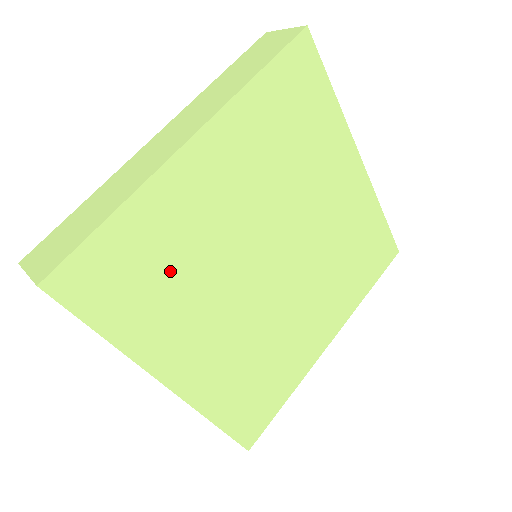
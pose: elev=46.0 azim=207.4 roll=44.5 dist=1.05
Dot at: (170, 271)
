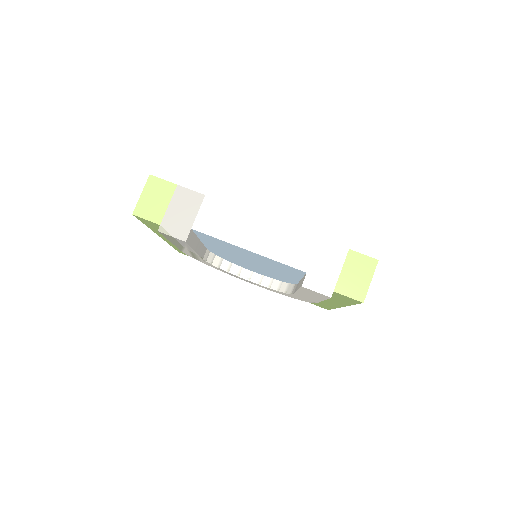
Dot at: occluded
